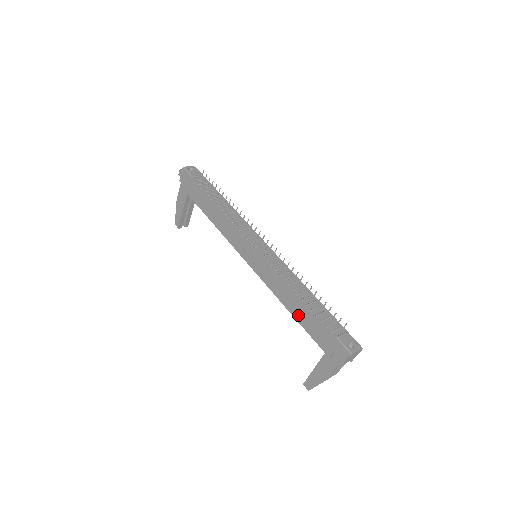
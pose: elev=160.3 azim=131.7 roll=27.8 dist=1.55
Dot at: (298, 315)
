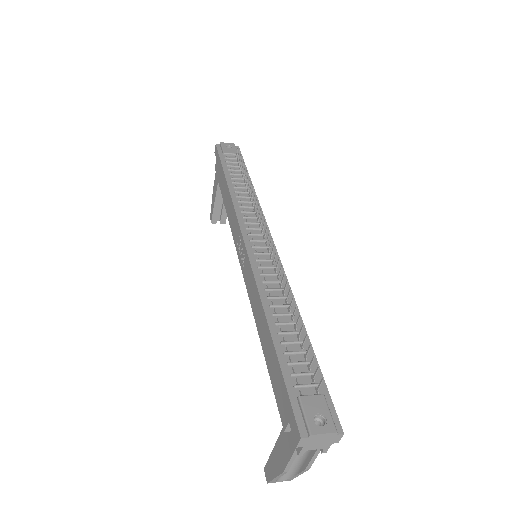
Dot at: (266, 347)
